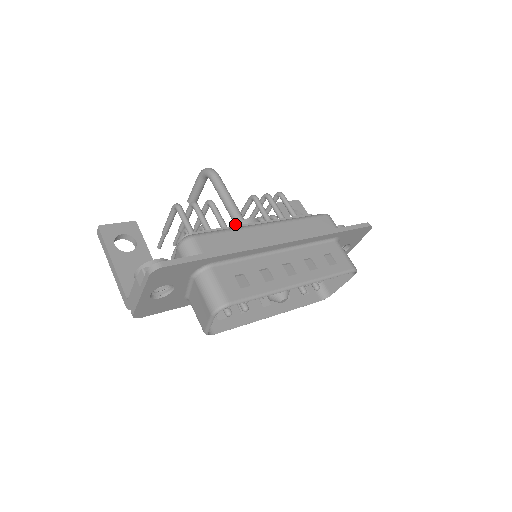
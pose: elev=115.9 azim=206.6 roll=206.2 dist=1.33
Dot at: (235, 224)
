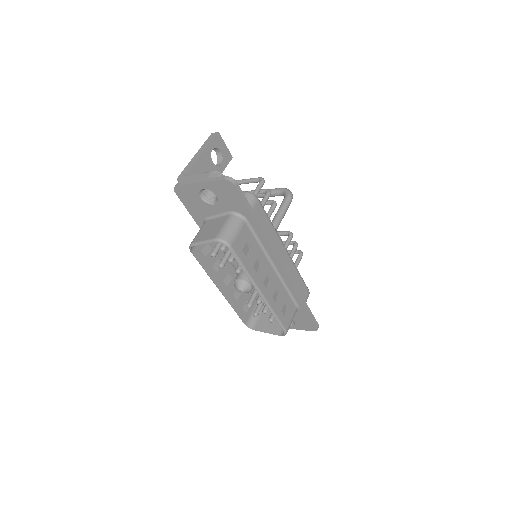
Dot at: occluded
